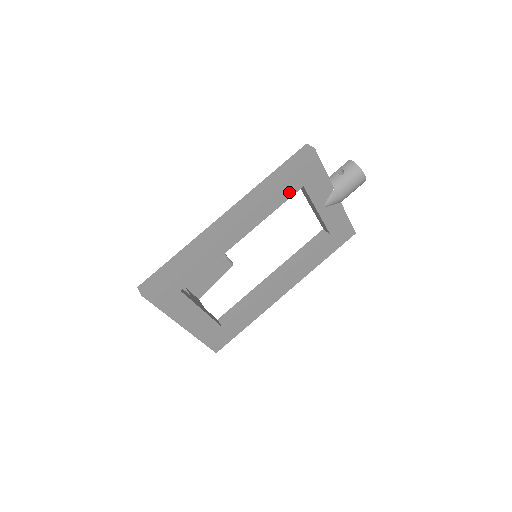
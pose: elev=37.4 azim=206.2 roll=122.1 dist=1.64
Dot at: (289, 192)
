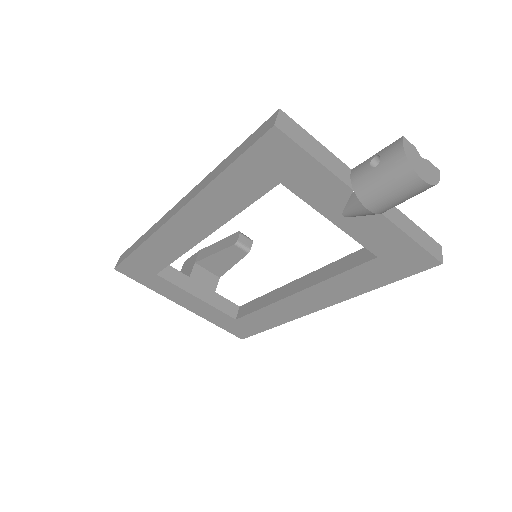
Dot at: (255, 189)
